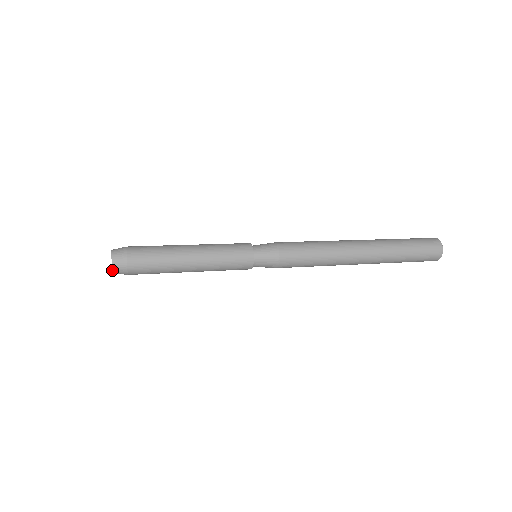
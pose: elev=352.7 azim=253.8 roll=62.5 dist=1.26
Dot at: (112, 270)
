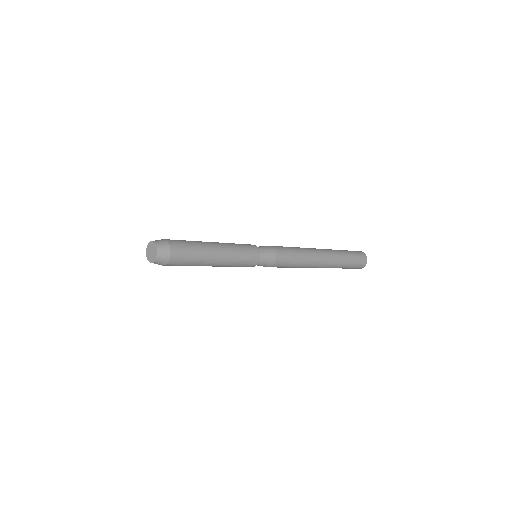
Dot at: (157, 250)
